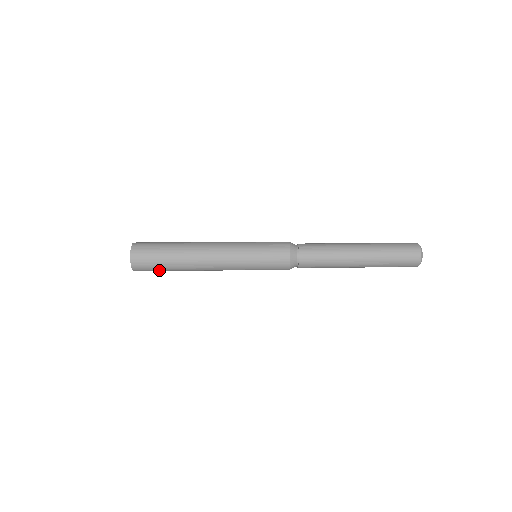
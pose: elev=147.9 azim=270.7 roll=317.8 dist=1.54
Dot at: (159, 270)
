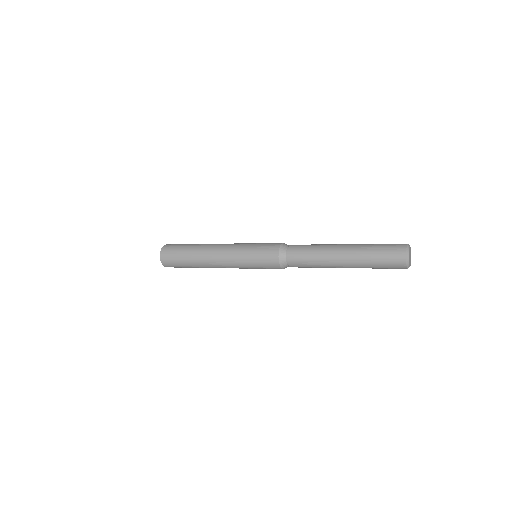
Dot at: (178, 258)
